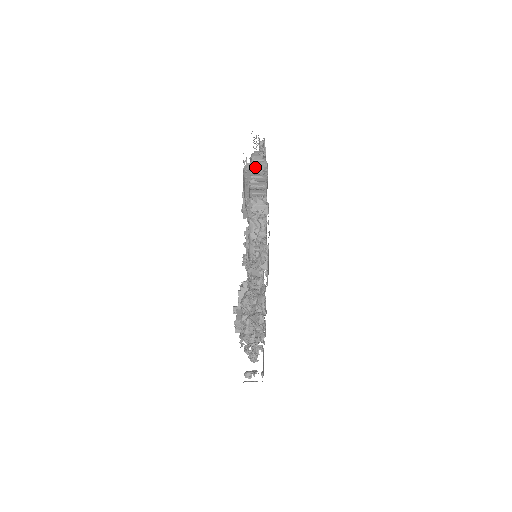
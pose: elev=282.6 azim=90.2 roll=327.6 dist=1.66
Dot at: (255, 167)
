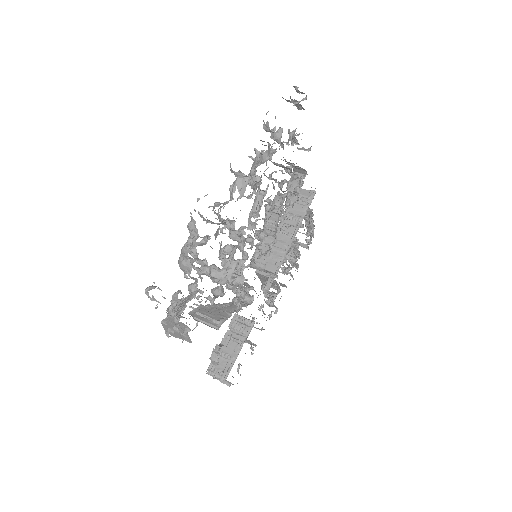
Dot at: (303, 192)
